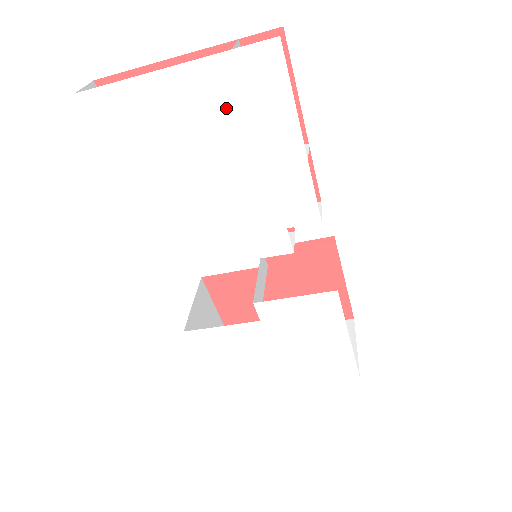
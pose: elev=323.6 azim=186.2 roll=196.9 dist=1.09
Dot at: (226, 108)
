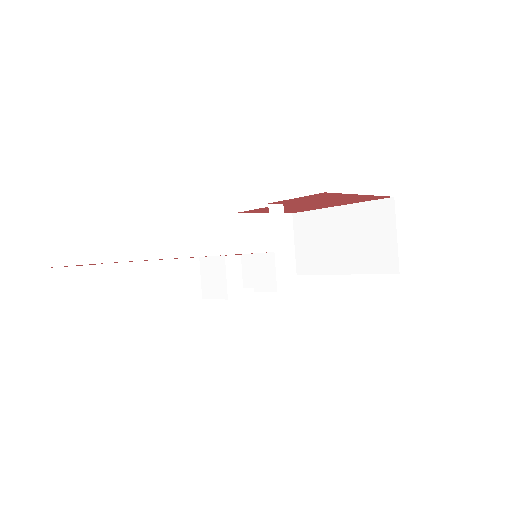
Dot at: occluded
